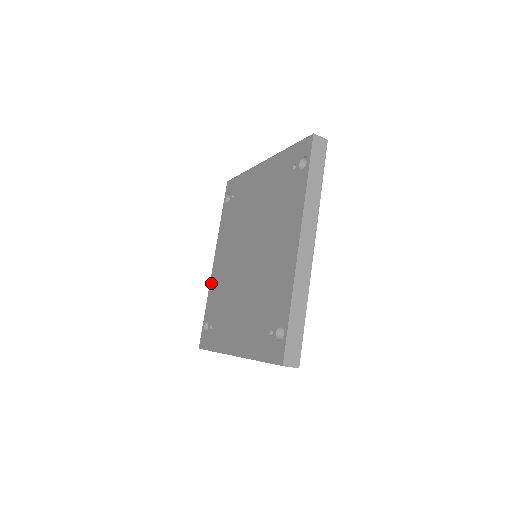
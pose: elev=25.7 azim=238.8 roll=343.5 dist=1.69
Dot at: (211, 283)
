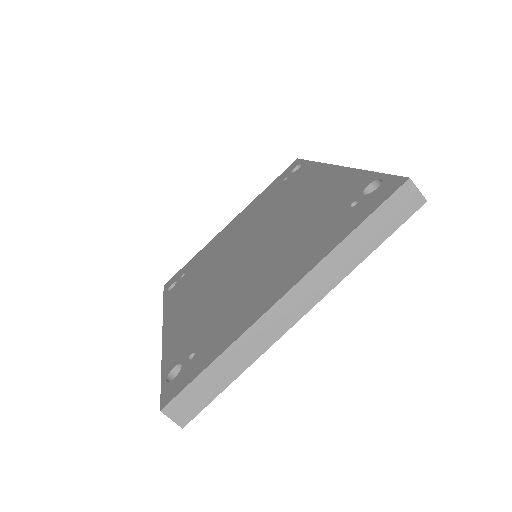
Dot at: (166, 340)
